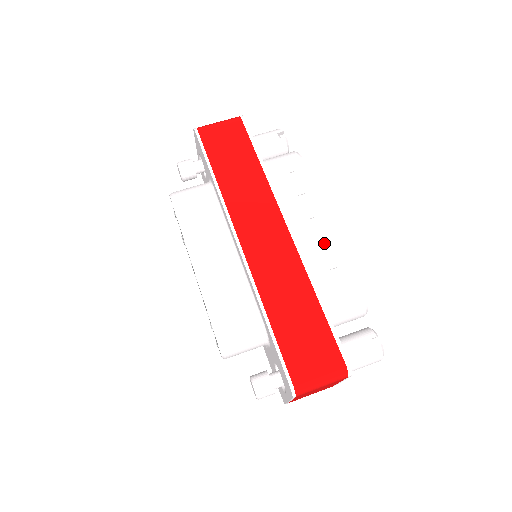
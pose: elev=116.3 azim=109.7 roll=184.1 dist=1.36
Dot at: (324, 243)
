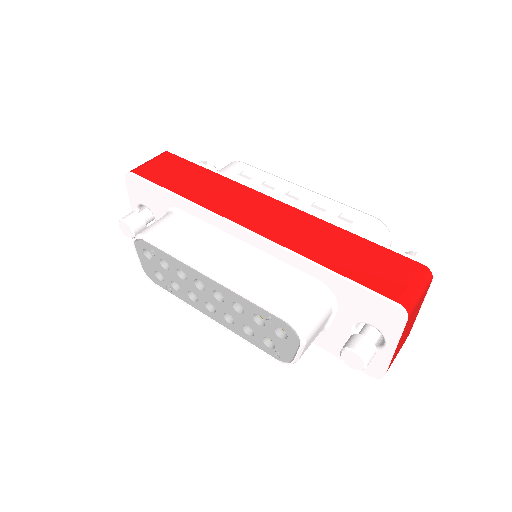
Dot at: (314, 204)
